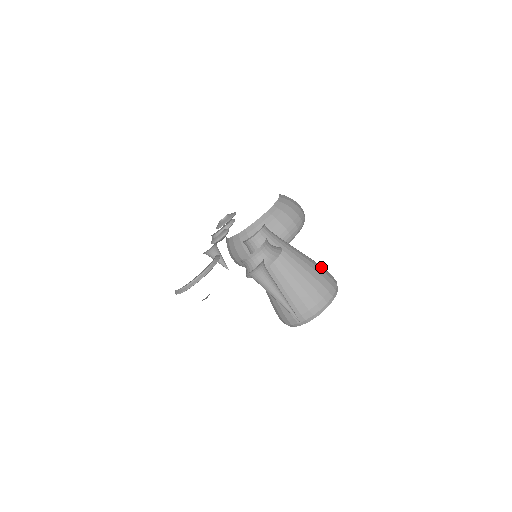
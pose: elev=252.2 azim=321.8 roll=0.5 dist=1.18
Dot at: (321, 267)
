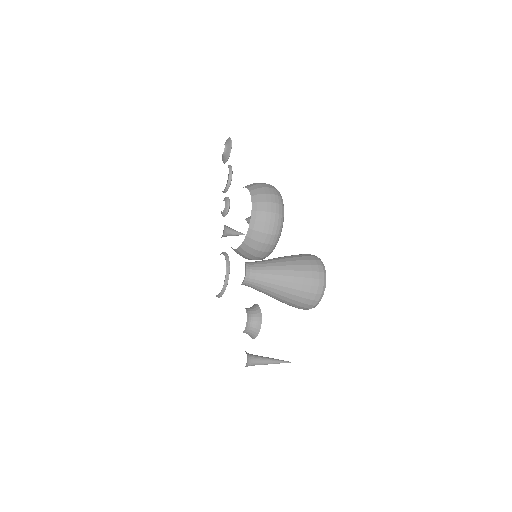
Dot at: (306, 272)
